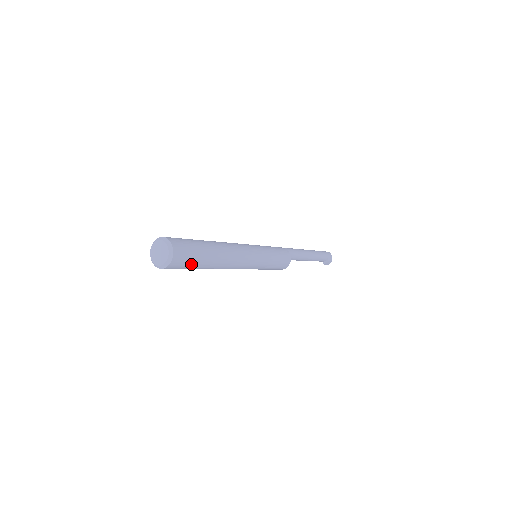
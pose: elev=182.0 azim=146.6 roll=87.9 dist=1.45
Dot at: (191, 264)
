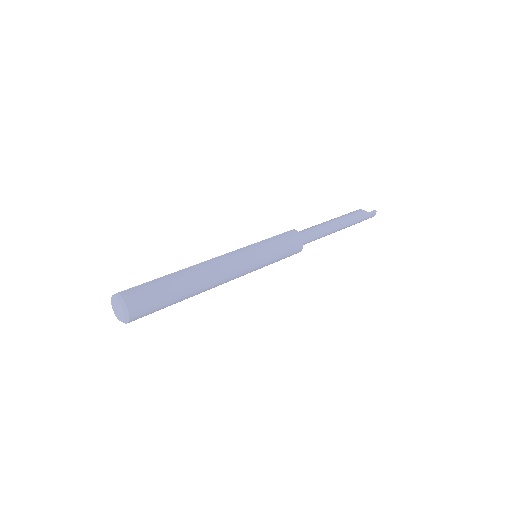
Dot at: occluded
